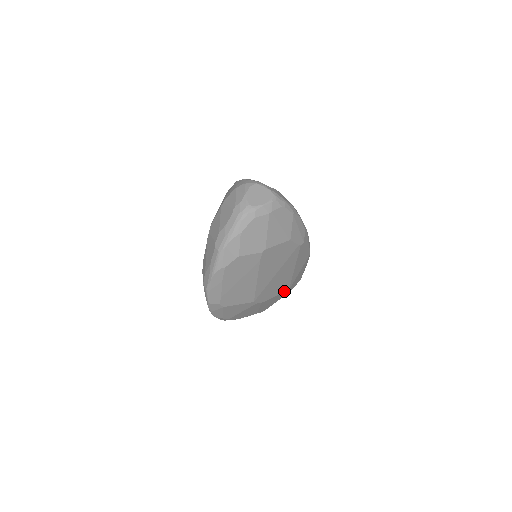
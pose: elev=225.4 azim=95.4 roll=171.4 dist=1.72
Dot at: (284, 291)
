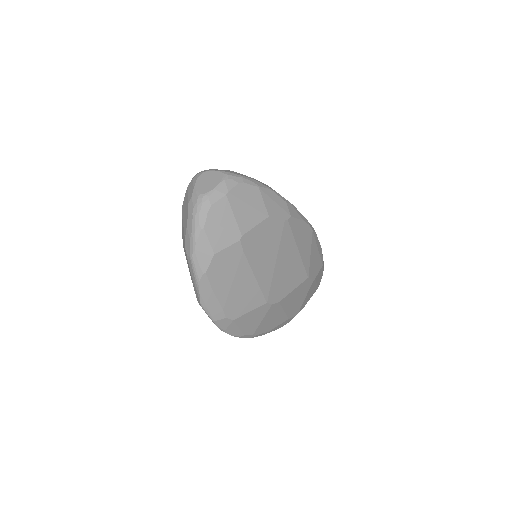
Dot at: (302, 281)
